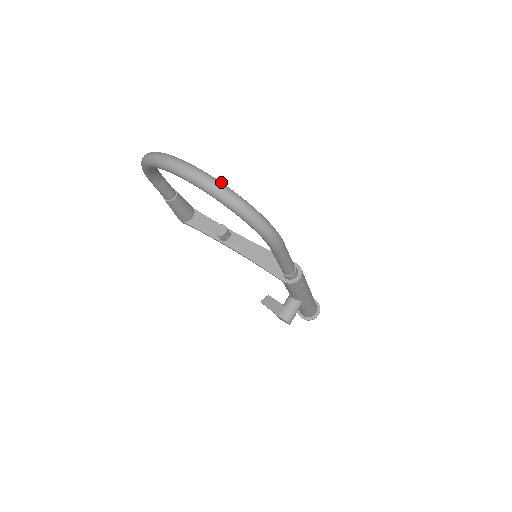
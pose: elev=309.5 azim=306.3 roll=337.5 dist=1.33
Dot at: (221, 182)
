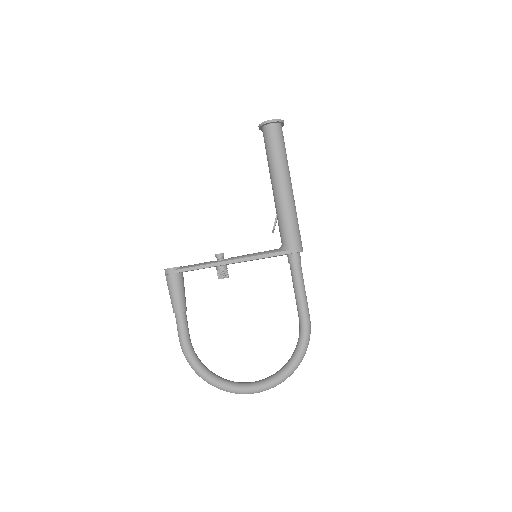
Dot at: (279, 381)
